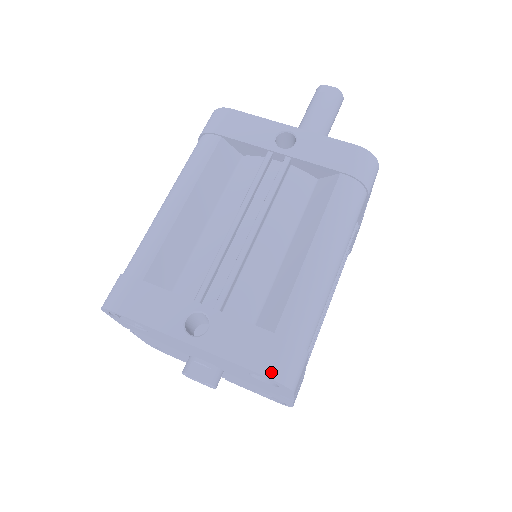
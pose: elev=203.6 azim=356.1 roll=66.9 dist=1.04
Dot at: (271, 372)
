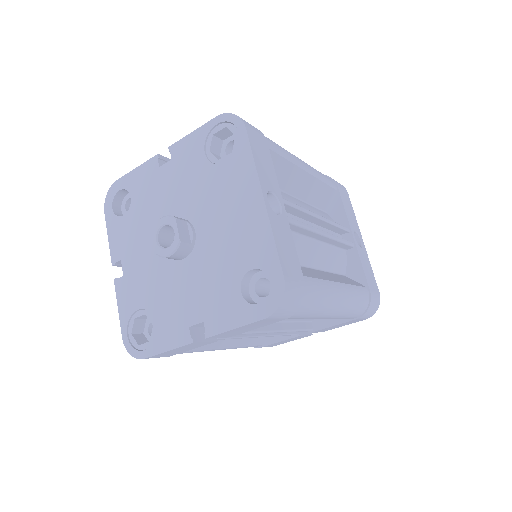
Dot at: (288, 283)
